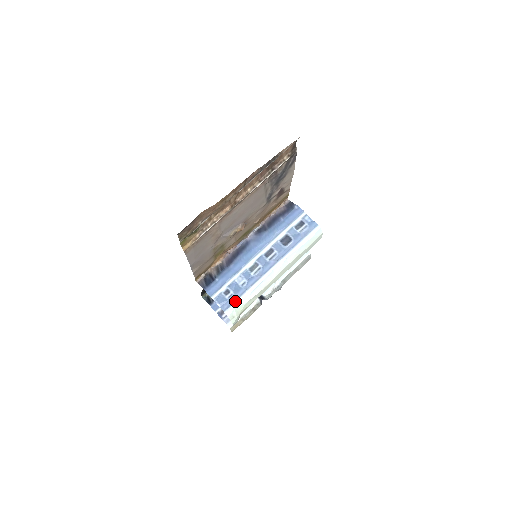
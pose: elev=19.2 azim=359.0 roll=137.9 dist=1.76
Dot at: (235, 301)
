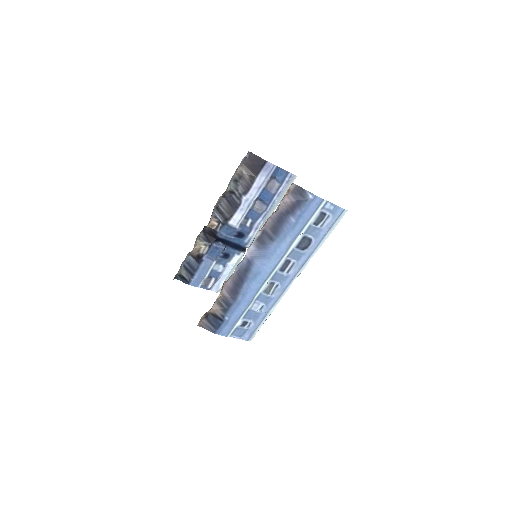
Dot at: (257, 327)
